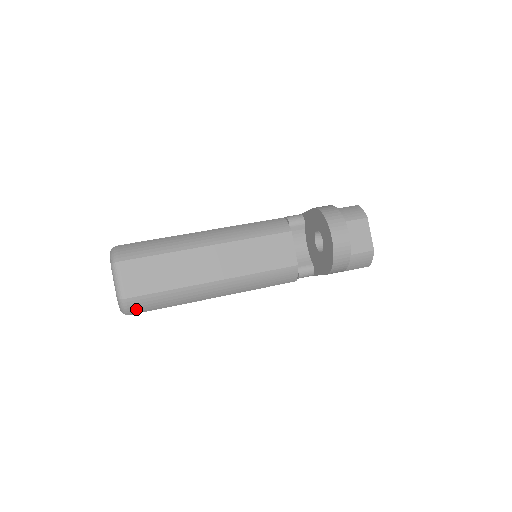
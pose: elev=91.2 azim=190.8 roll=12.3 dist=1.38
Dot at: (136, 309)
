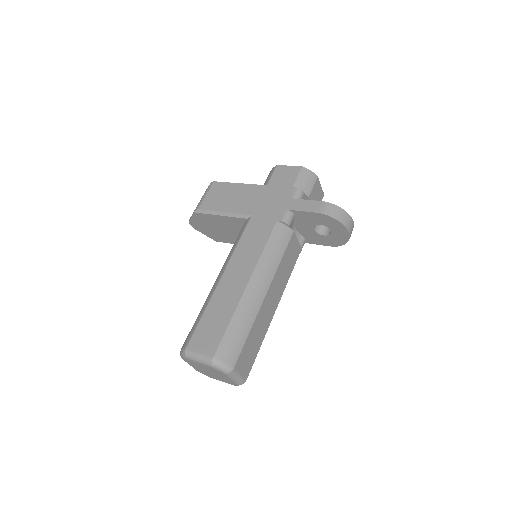
Dot at: occluded
